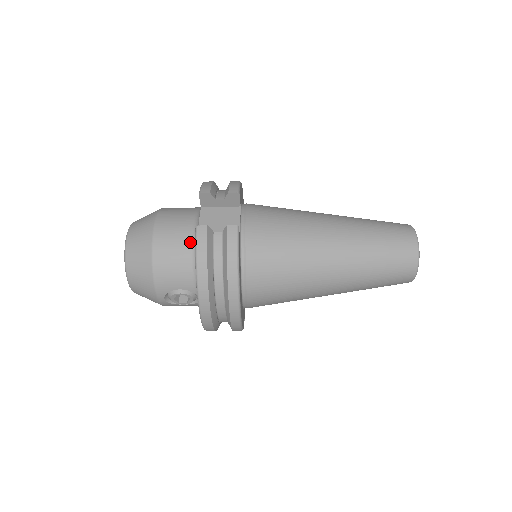
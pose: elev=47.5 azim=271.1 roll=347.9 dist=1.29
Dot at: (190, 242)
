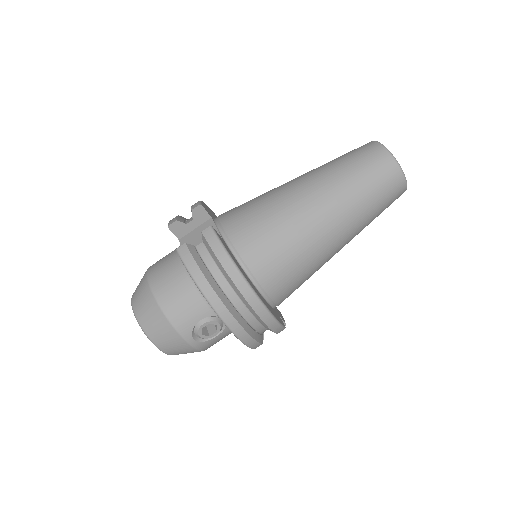
Dot at: (184, 272)
